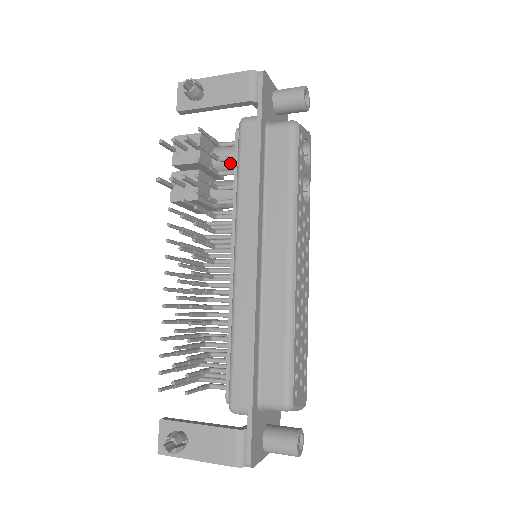
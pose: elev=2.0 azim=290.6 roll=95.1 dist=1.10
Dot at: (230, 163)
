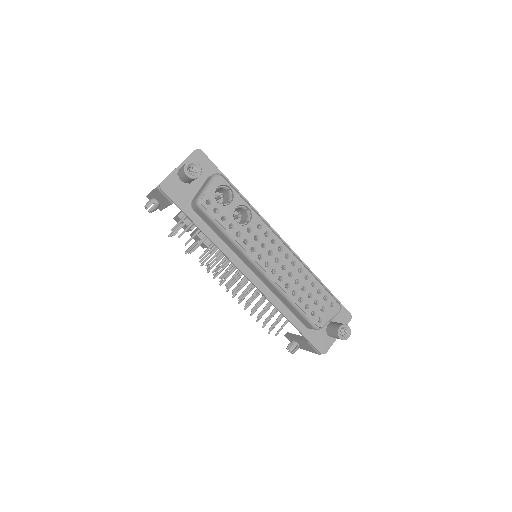
Dot at: occluded
